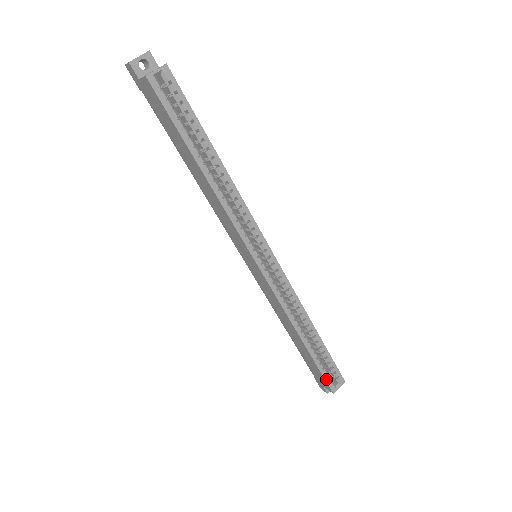
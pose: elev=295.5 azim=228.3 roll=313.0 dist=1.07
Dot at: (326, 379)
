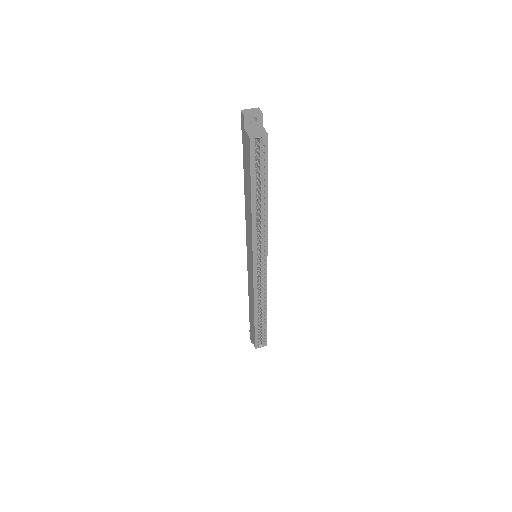
Dot at: (256, 340)
